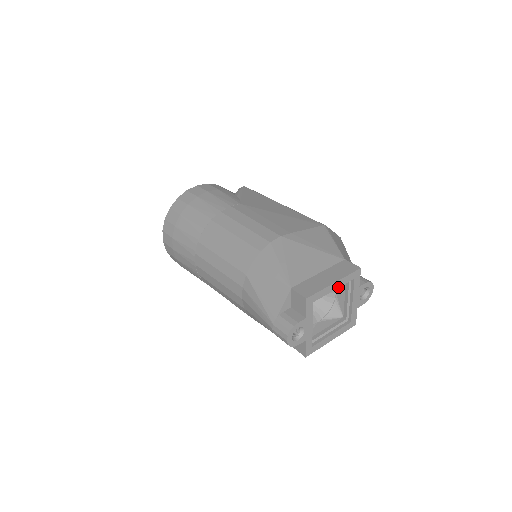
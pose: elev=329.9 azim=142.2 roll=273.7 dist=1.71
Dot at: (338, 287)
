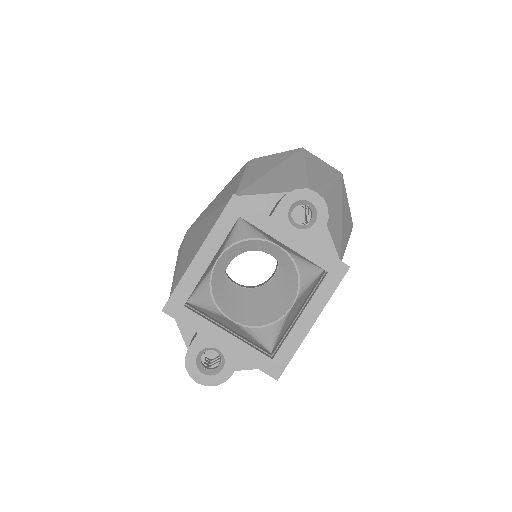
Dot at: (215, 252)
